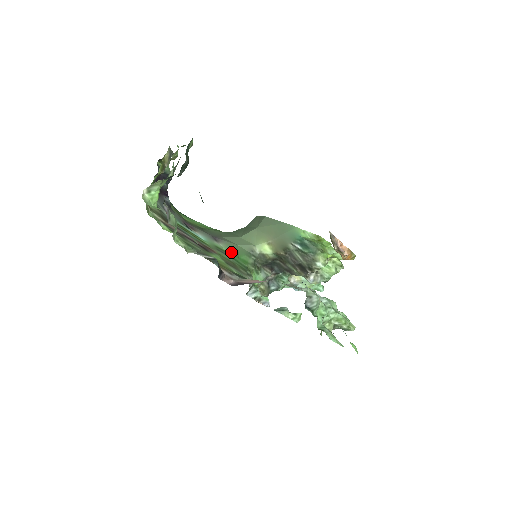
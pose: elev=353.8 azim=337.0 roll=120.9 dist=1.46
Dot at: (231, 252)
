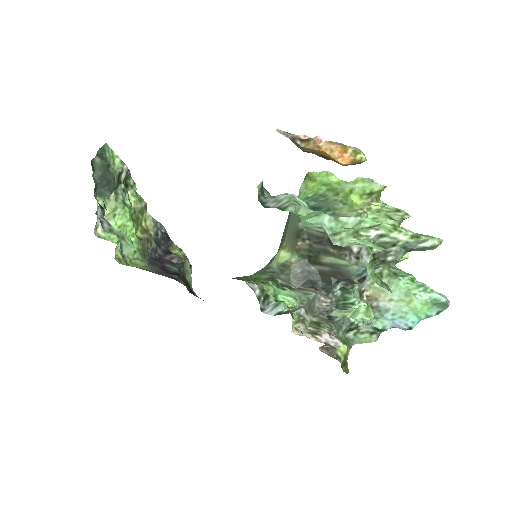
Dot at: occluded
